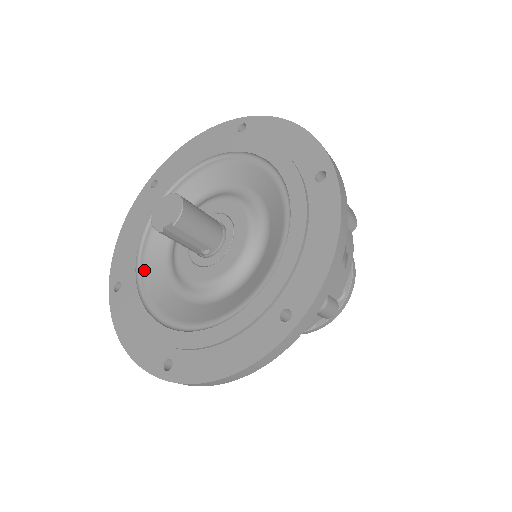
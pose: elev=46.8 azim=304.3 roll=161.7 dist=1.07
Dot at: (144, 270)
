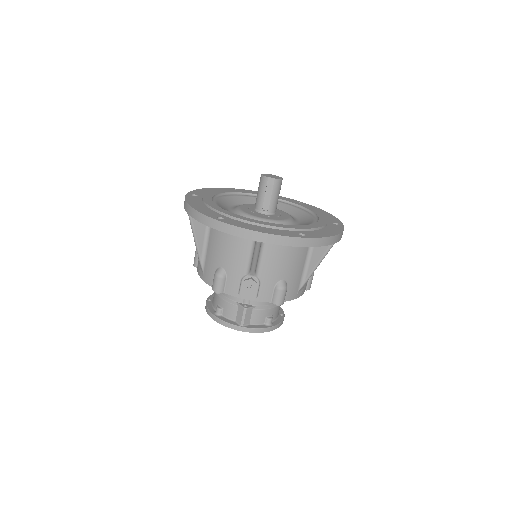
Dot at: (217, 199)
